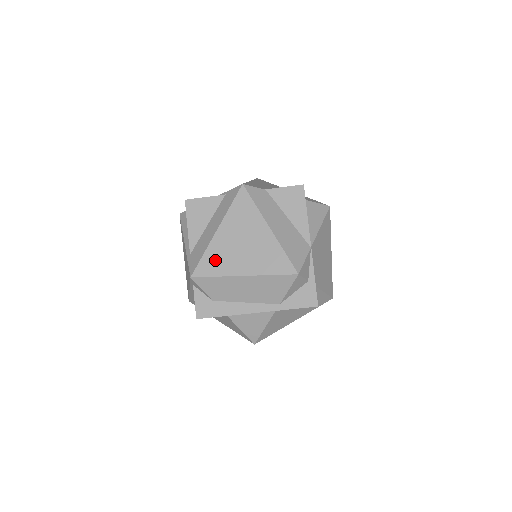
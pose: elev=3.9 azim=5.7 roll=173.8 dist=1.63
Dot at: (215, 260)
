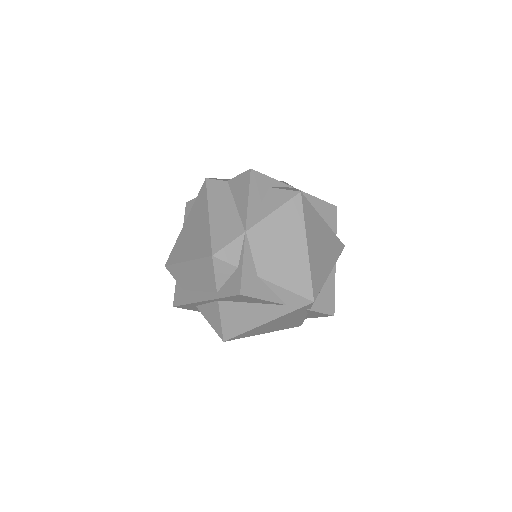
Dot at: (178, 249)
